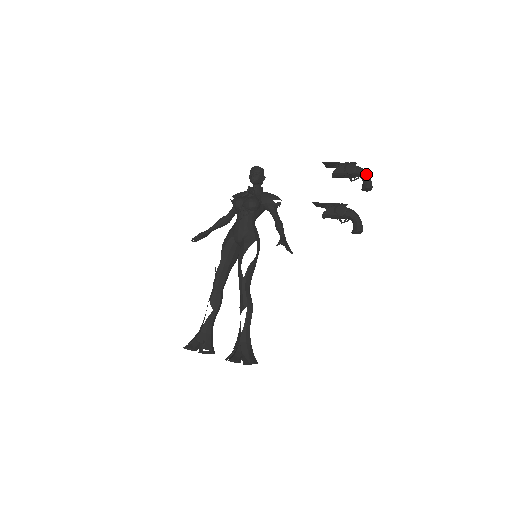
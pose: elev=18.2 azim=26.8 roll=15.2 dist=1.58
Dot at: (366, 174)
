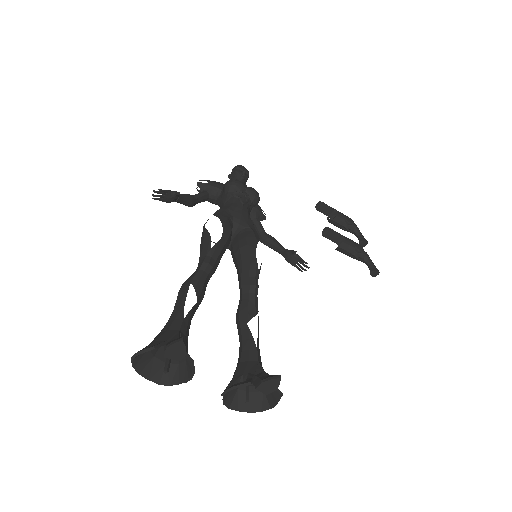
Dot at: occluded
